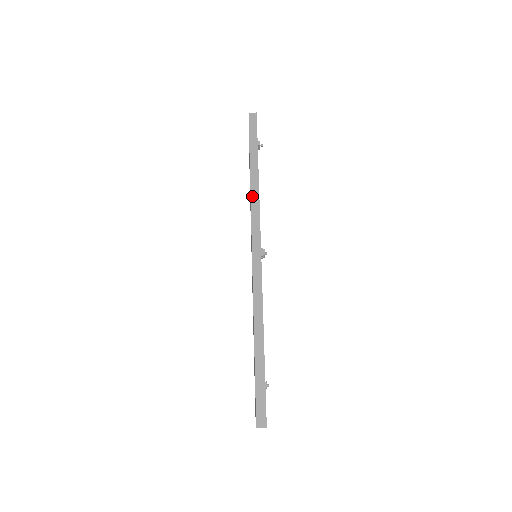
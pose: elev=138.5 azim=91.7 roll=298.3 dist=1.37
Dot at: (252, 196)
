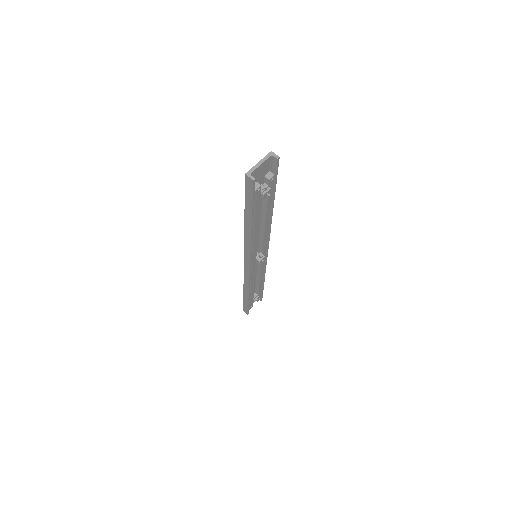
Dot at: (245, 238)
